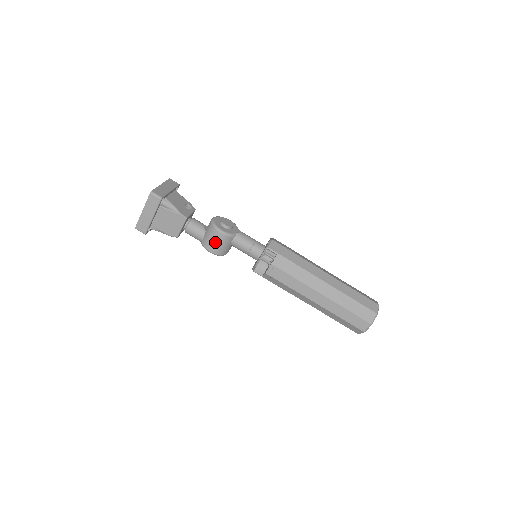
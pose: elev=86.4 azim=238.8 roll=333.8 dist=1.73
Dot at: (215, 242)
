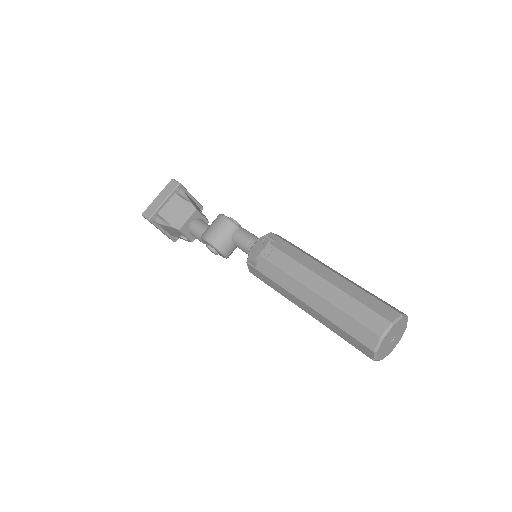
Dot at: (215, 228)
